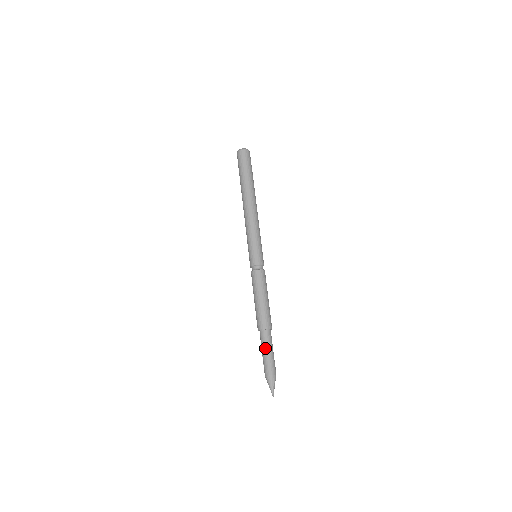
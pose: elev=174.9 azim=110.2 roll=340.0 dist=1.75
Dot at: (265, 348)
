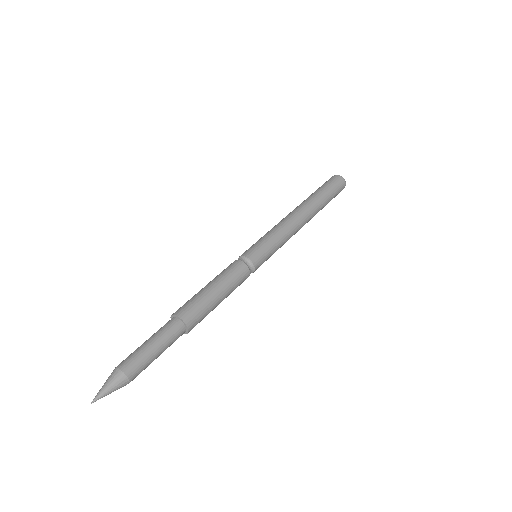
Dot at: (151, 336)
